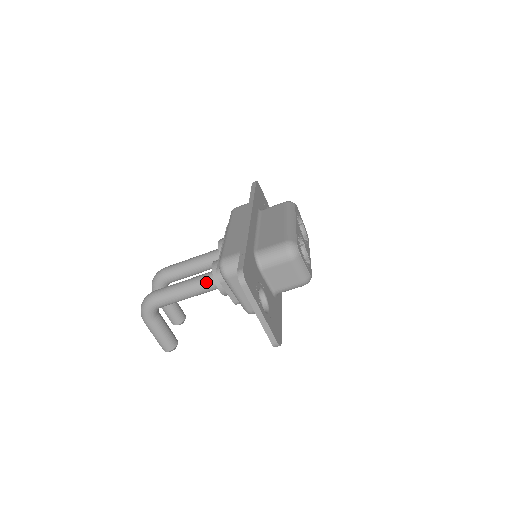
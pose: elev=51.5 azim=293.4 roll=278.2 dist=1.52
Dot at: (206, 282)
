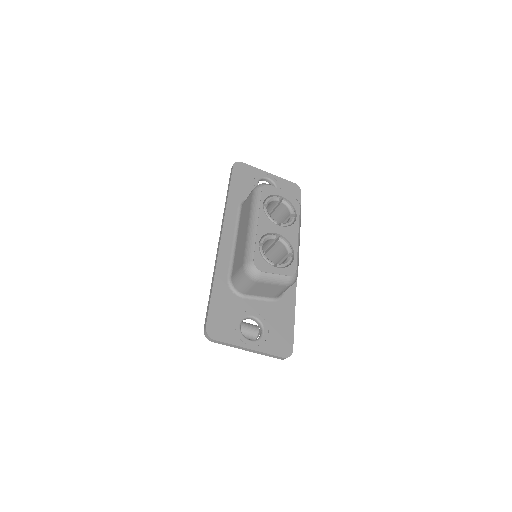
Dot at: occluded
